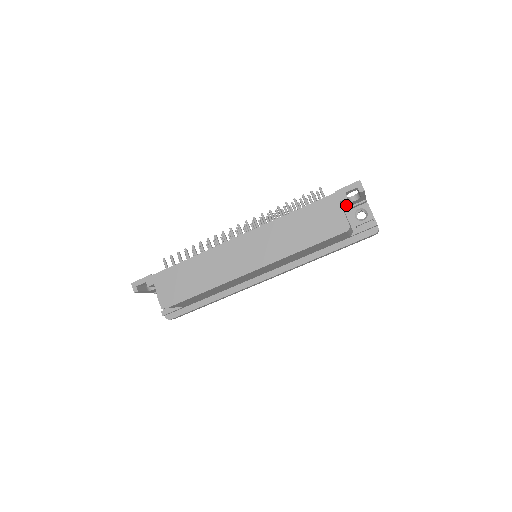
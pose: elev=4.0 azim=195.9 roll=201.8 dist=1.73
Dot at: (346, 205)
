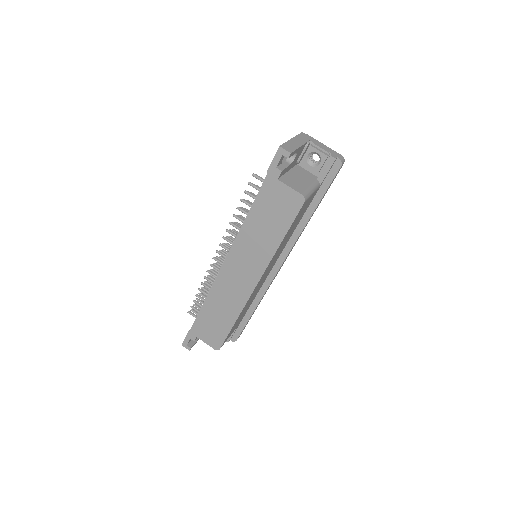
Dot at: (291, 165)
